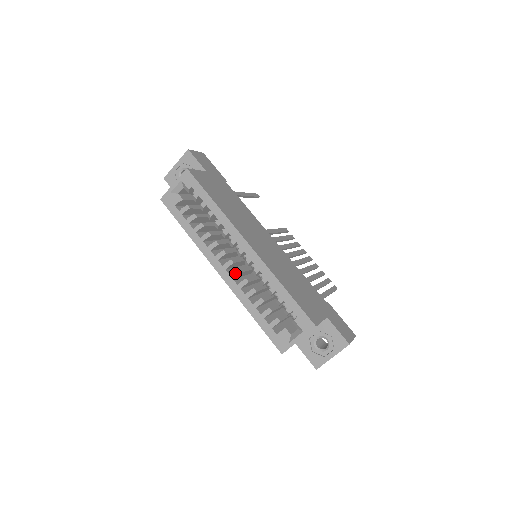
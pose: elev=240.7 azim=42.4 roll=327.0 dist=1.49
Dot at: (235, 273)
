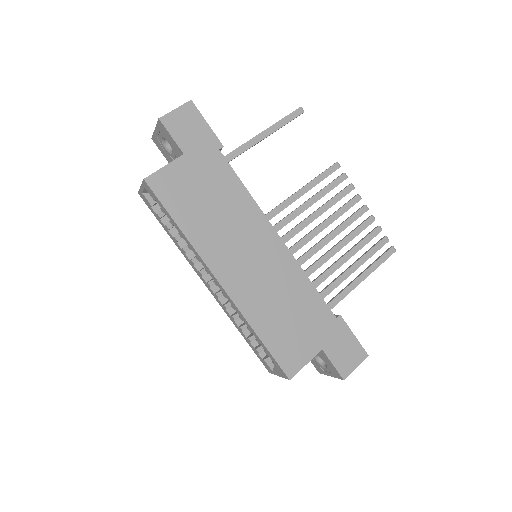
Dot at: (218, 295)
